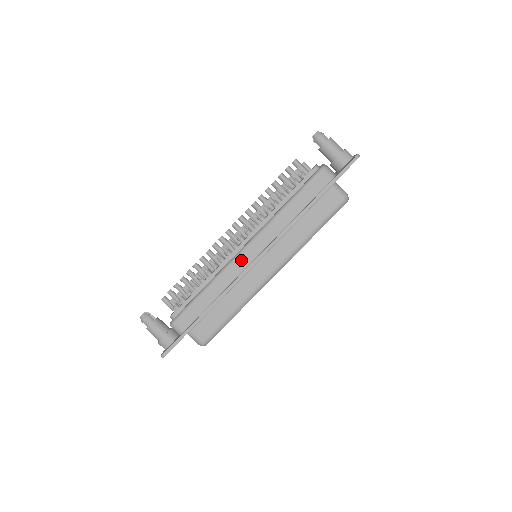
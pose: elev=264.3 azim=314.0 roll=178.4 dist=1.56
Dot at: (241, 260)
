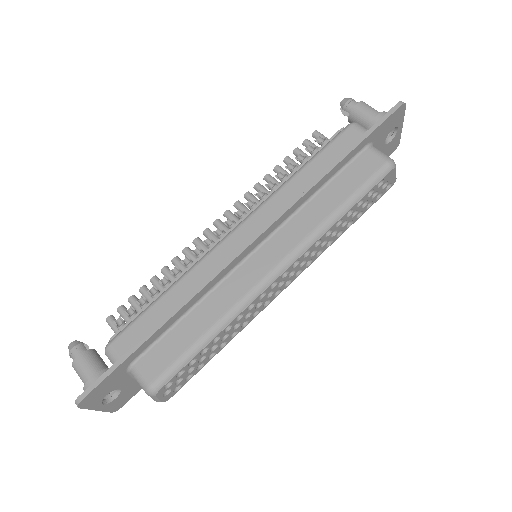
Dot at: (227, 245)
